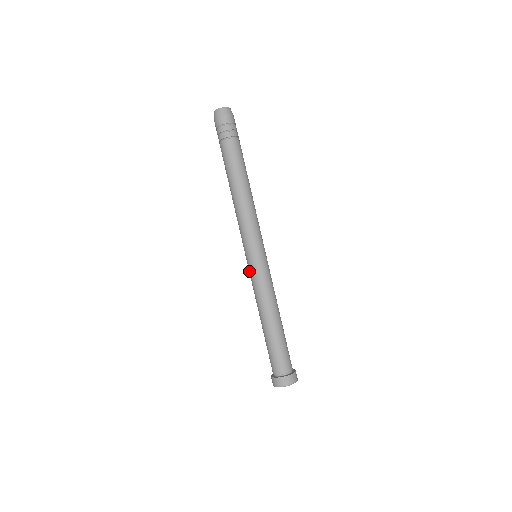
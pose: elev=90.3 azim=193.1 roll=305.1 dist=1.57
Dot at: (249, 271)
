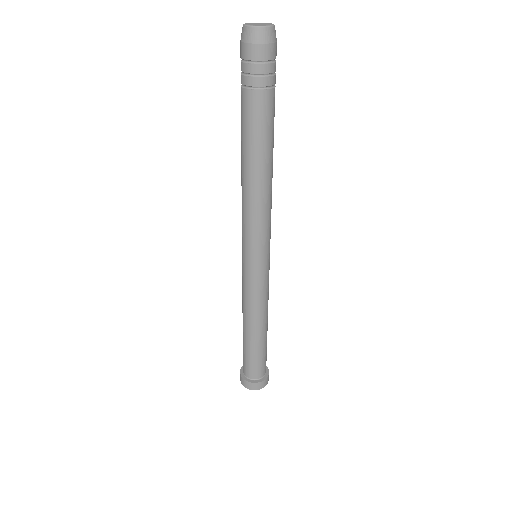
Dot at: (247, 277)
